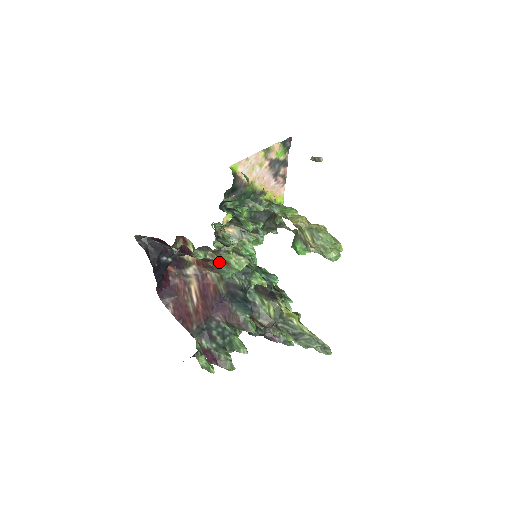
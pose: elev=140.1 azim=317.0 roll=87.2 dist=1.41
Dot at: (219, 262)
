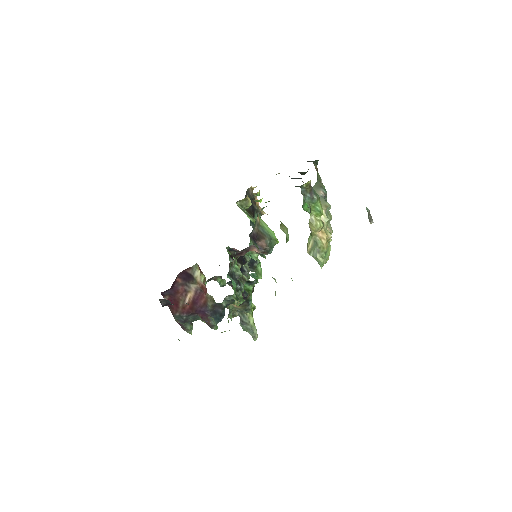
Dot at: occluded
